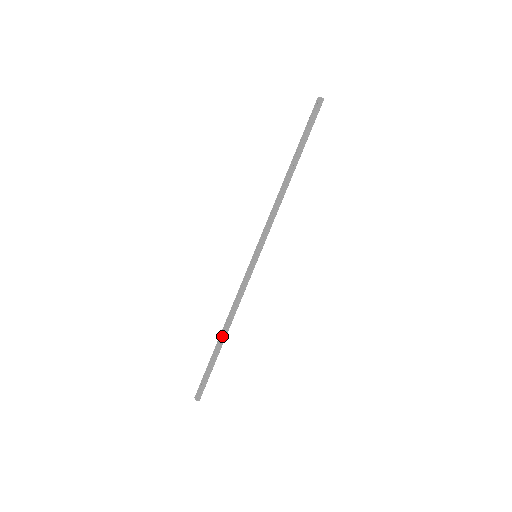
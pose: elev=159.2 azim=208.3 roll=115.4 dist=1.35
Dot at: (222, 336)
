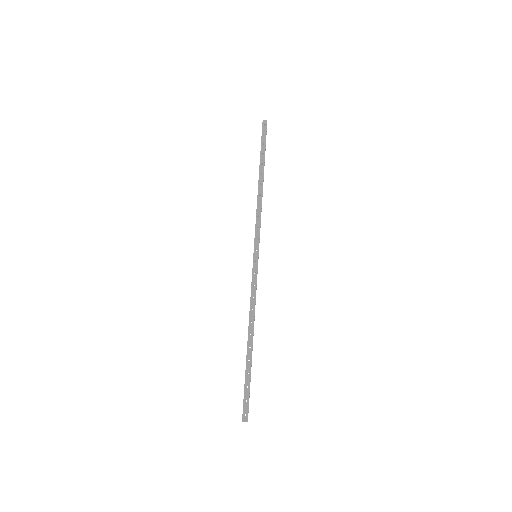
Dot at: (252, 341)
